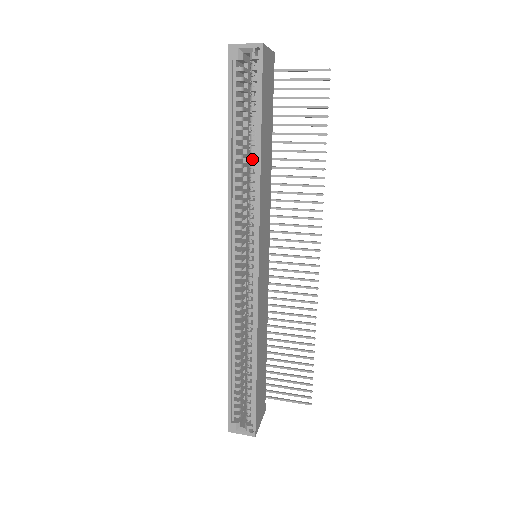
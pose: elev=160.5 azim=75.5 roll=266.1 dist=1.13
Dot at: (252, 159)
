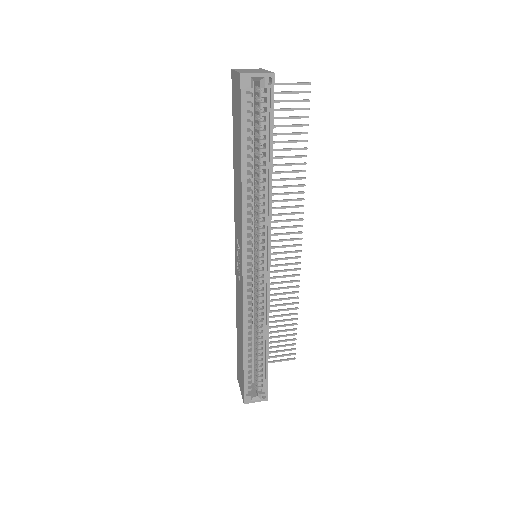
Dot at: (256, 175)
